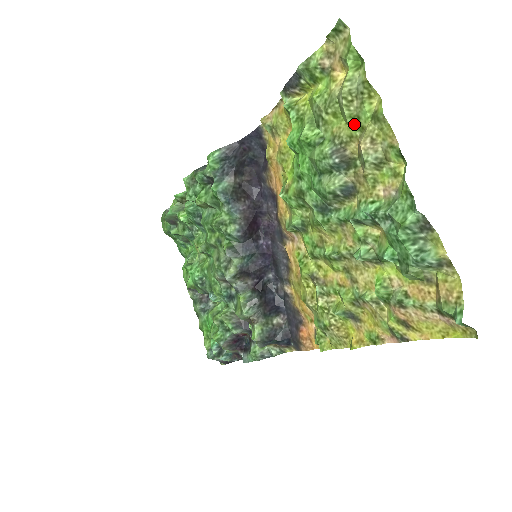
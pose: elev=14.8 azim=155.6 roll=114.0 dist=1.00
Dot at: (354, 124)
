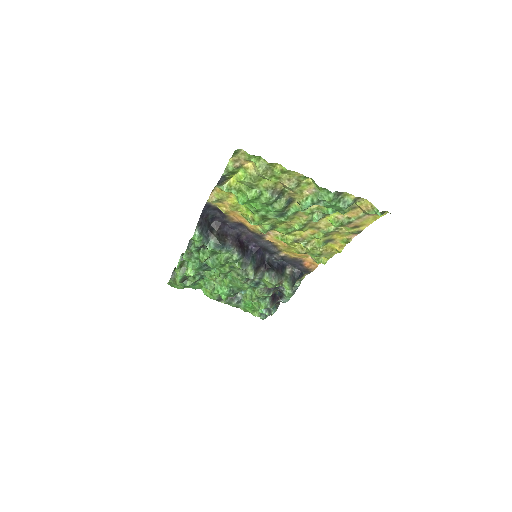
Dot at: (274, 179)
